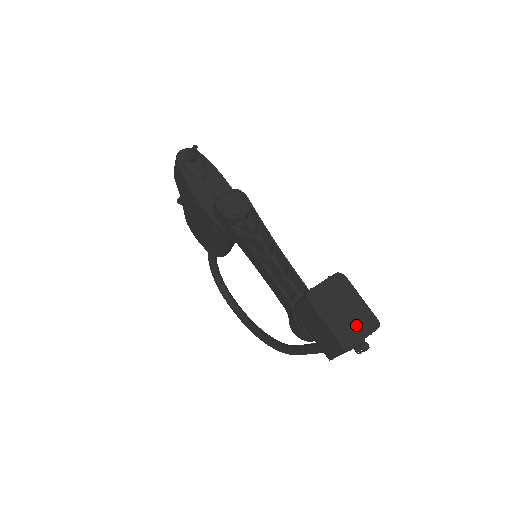
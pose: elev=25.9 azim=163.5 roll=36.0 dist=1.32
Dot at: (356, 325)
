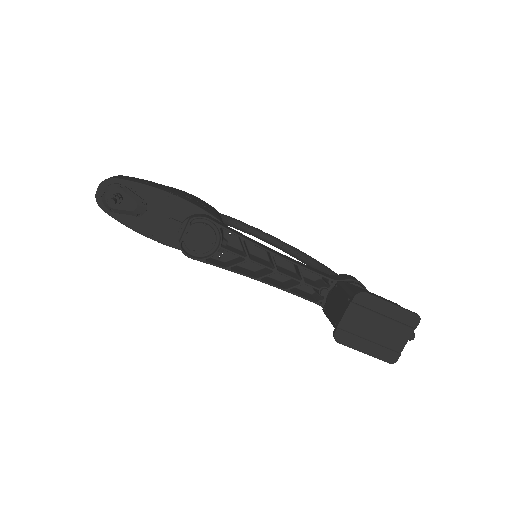
Dot at: (395, 334)
